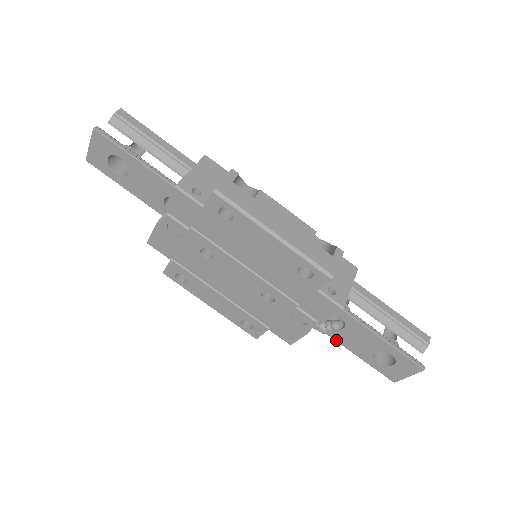
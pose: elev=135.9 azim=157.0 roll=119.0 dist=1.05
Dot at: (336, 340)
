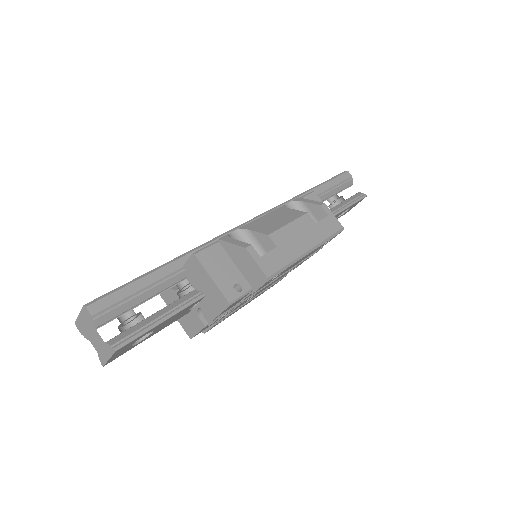
Dot at: occluded
